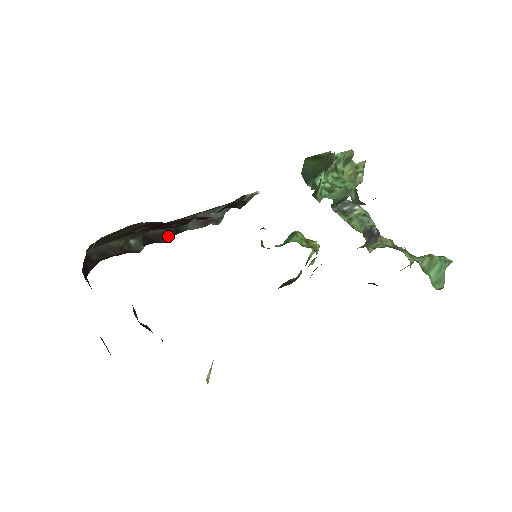
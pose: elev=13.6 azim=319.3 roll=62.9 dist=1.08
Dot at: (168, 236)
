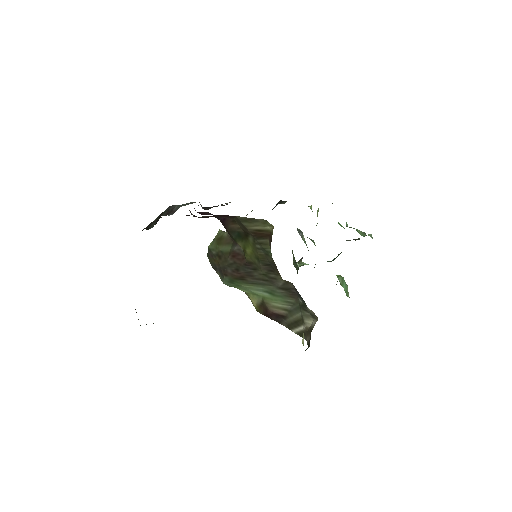
Dot at: occluded
